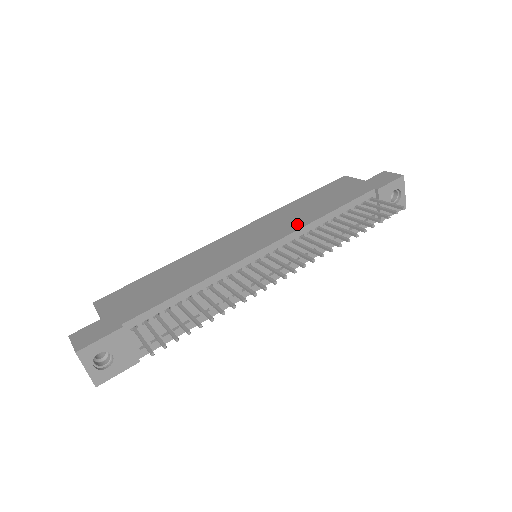
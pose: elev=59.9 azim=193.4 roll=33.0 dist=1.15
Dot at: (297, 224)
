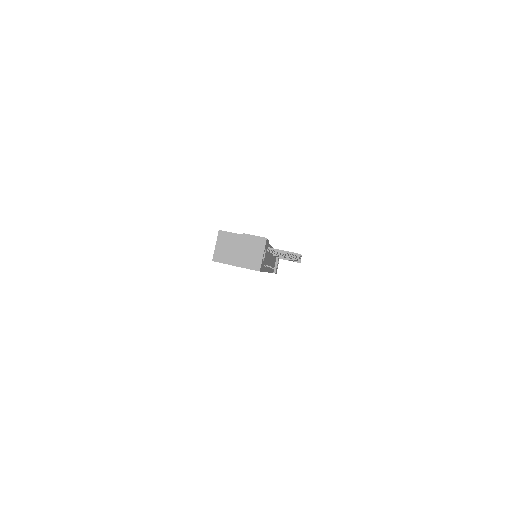
Dot at: occluded
